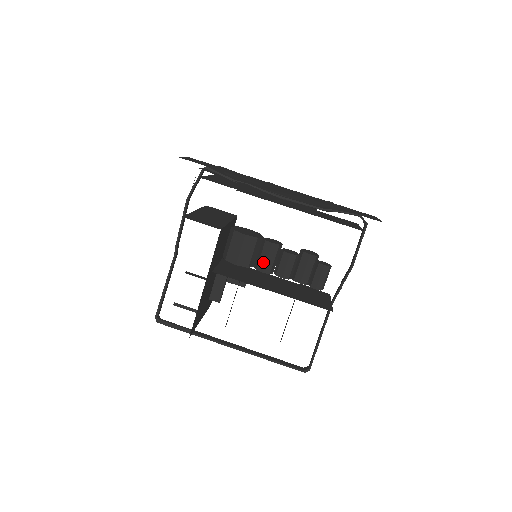
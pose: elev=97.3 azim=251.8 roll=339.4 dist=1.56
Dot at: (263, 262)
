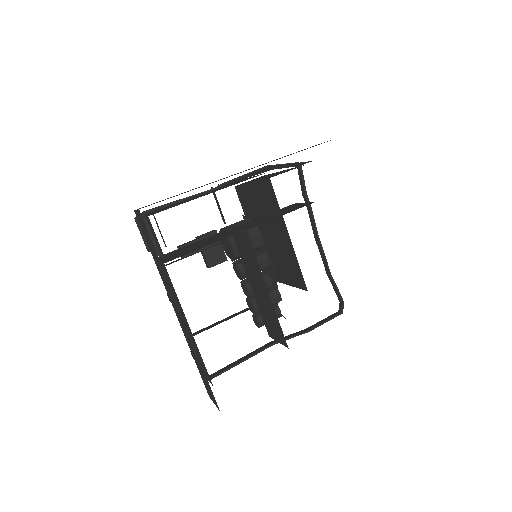
Dot at: occluded
